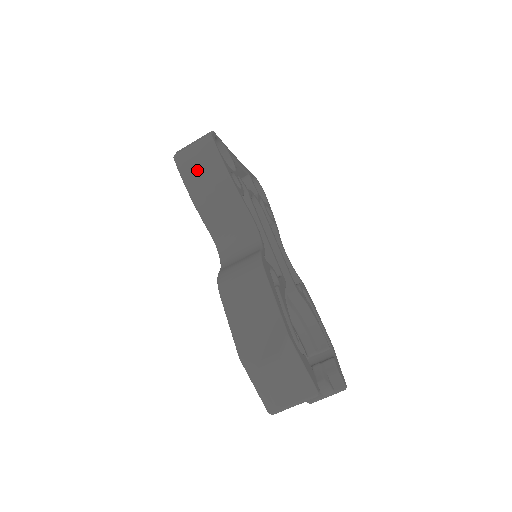
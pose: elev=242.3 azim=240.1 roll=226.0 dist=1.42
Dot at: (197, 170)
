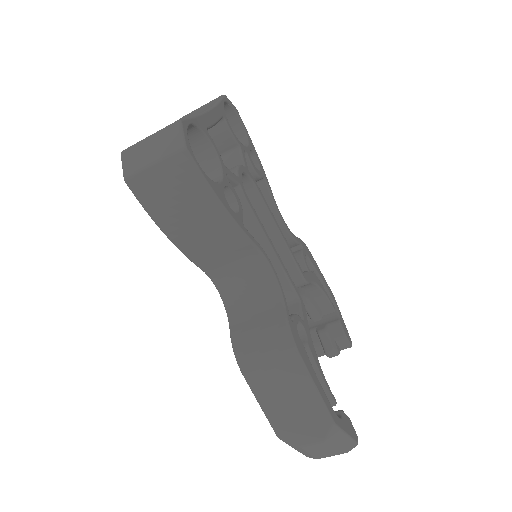
Dot at: (172, 204)
